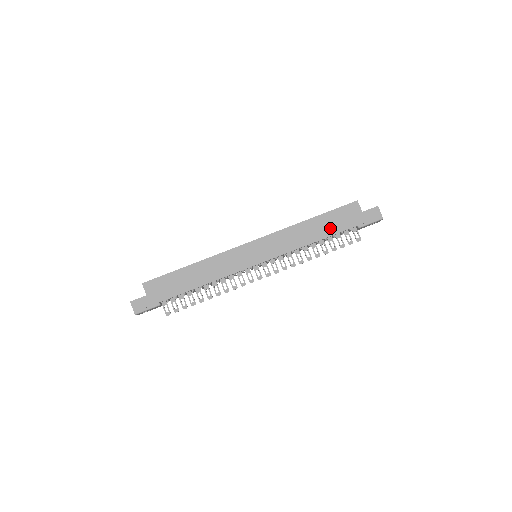
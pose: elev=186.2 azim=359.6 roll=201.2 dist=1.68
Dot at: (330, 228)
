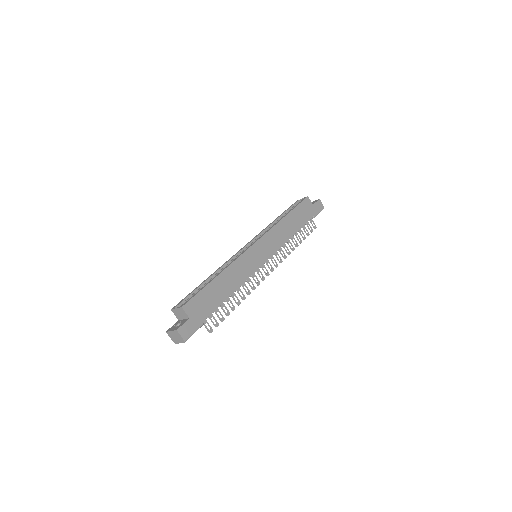
Dot at: (300, 221)
